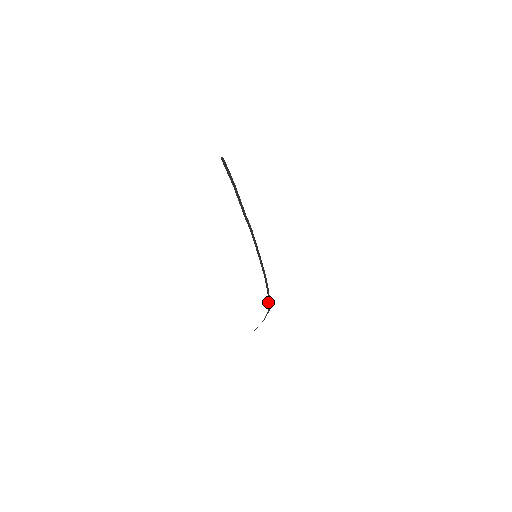
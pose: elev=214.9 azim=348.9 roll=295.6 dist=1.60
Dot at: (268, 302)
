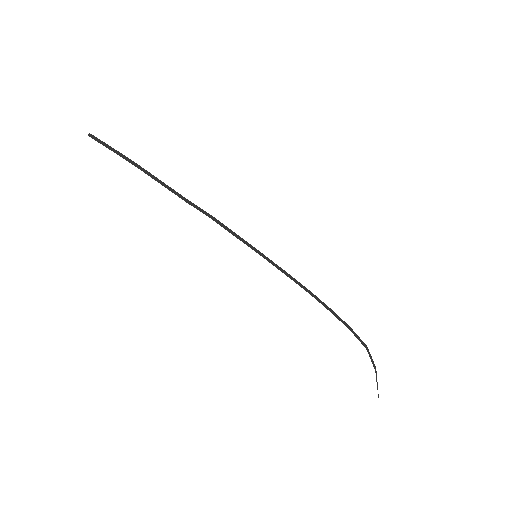
Dot at: occluded
